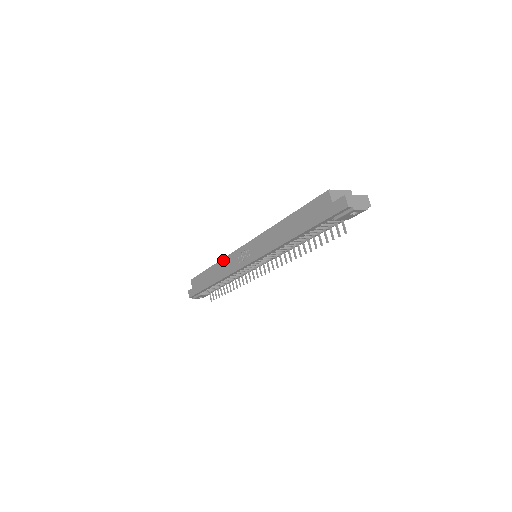
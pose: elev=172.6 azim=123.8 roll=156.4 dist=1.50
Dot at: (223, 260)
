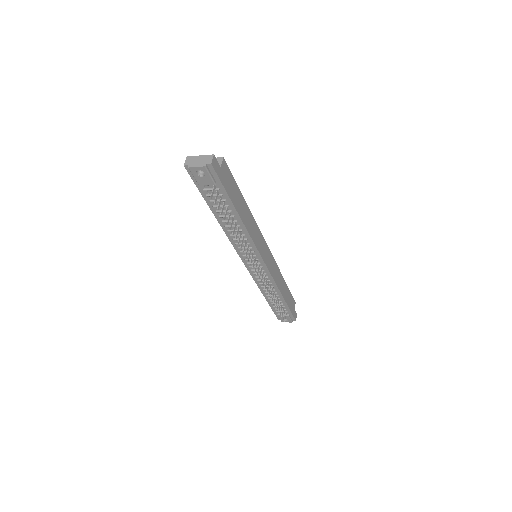
Dot at: occluded
